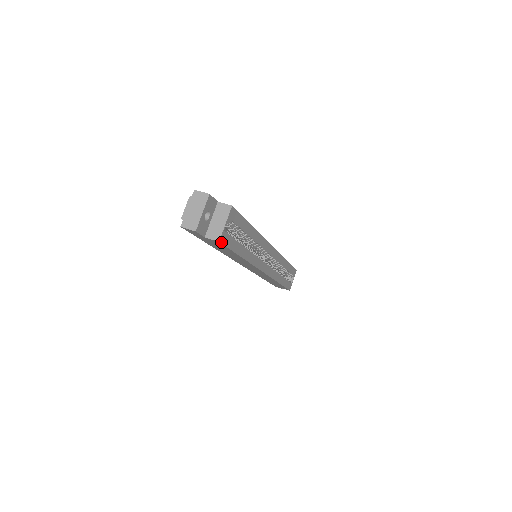
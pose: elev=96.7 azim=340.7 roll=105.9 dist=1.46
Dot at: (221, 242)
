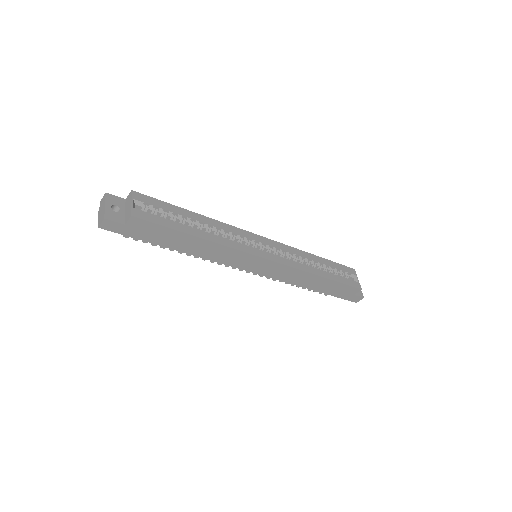
Dot at: (137, 217)
